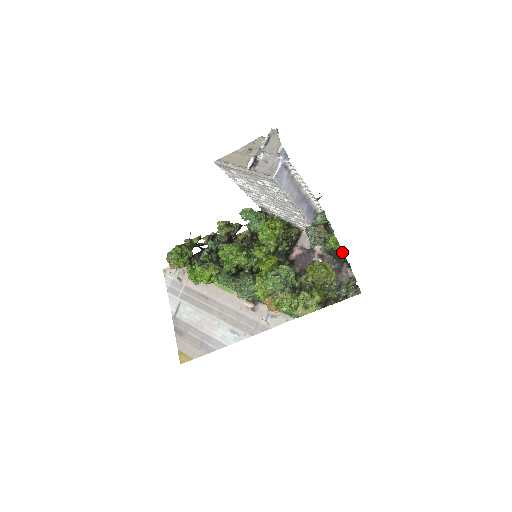
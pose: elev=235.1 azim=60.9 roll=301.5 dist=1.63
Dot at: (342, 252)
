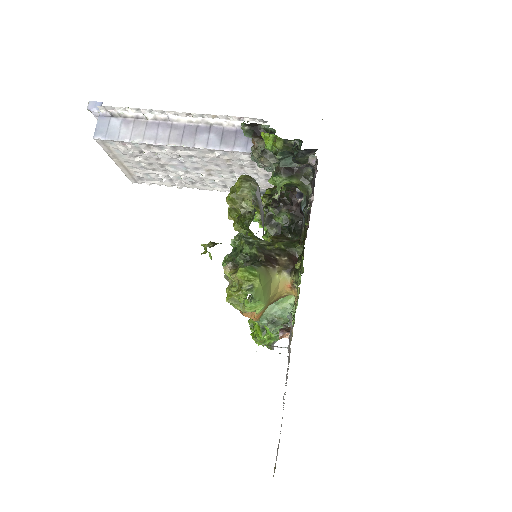
Dot at: (299, 144)
